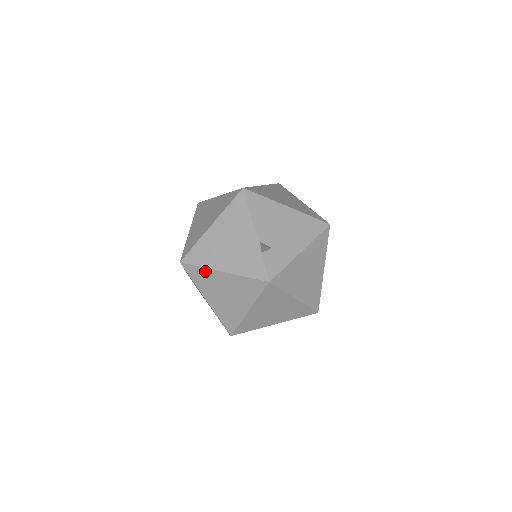
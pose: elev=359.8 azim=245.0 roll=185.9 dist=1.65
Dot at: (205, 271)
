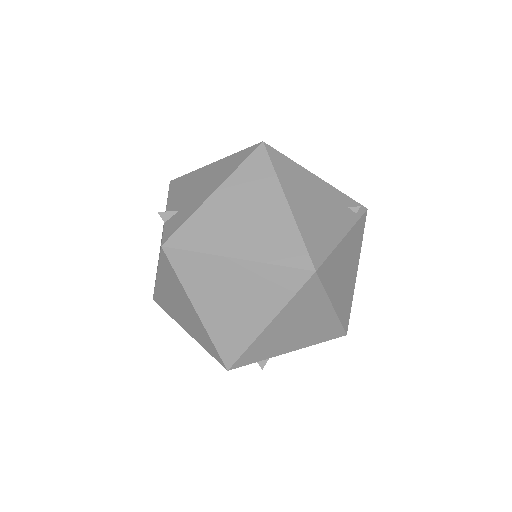
Dot at: (158, 291)
